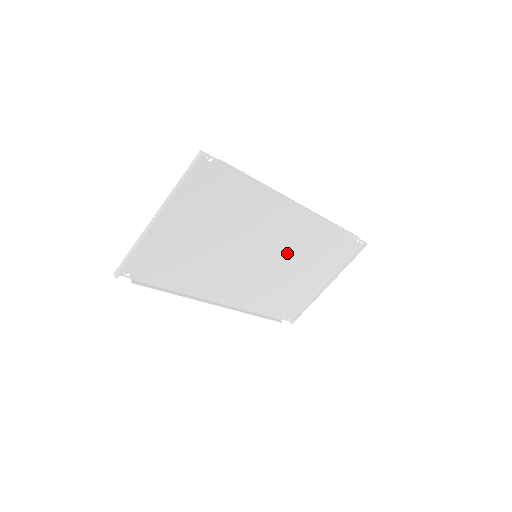
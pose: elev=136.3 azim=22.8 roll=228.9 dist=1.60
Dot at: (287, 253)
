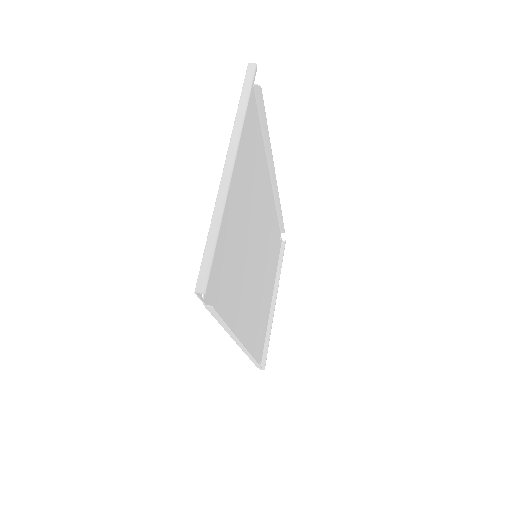
Dot at: (264, 253)
